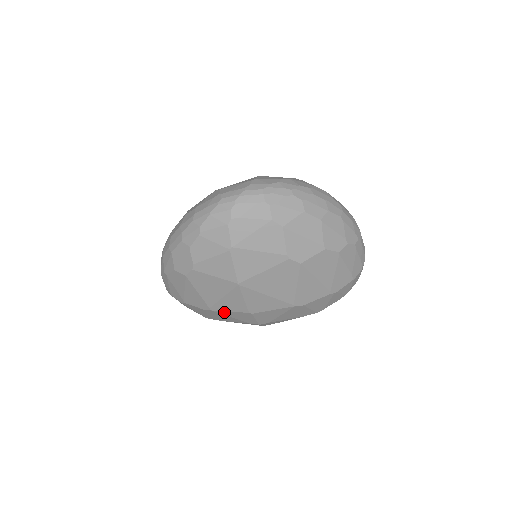
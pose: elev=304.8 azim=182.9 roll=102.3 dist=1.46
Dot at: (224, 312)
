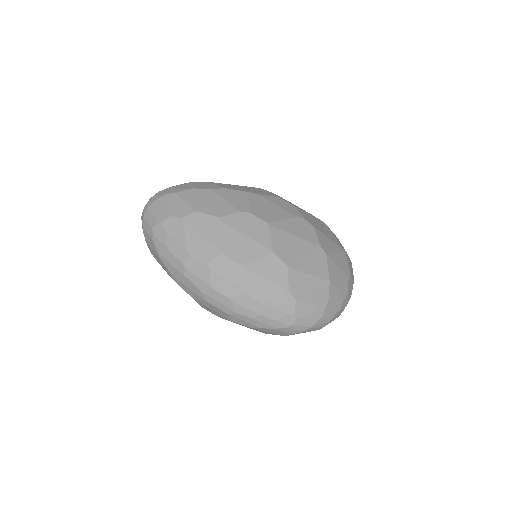
Dot at: occluded
